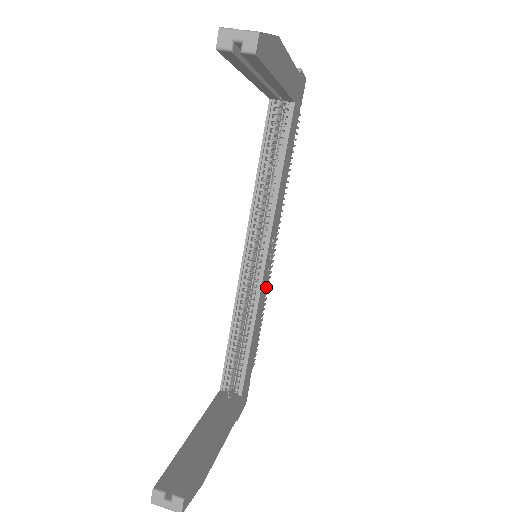
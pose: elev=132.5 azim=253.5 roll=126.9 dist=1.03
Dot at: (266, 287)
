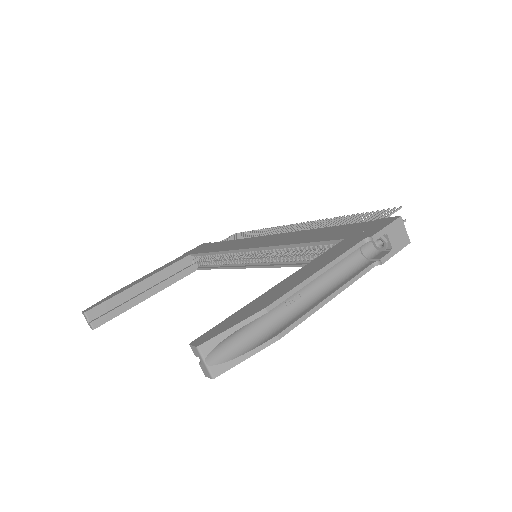
Dot at: occluded
